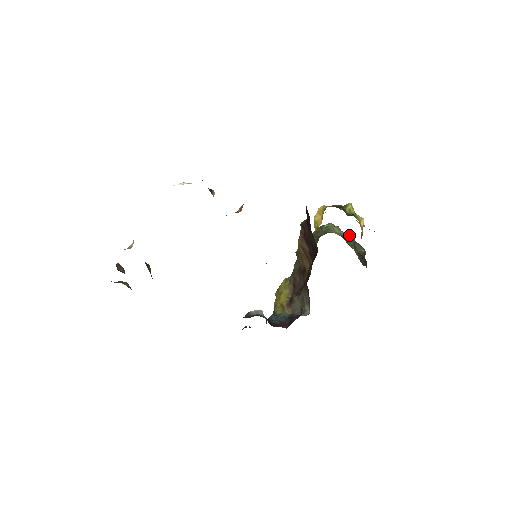
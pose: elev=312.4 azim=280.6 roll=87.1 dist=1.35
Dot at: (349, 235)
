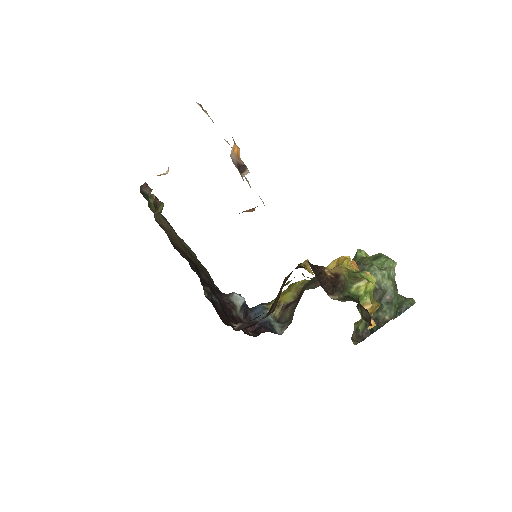
Dot at: (390, 290)
